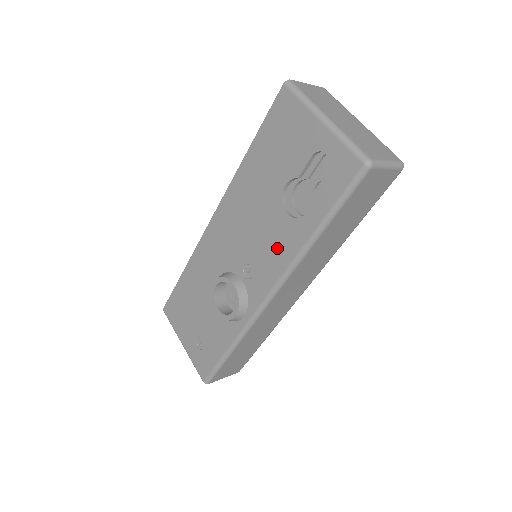
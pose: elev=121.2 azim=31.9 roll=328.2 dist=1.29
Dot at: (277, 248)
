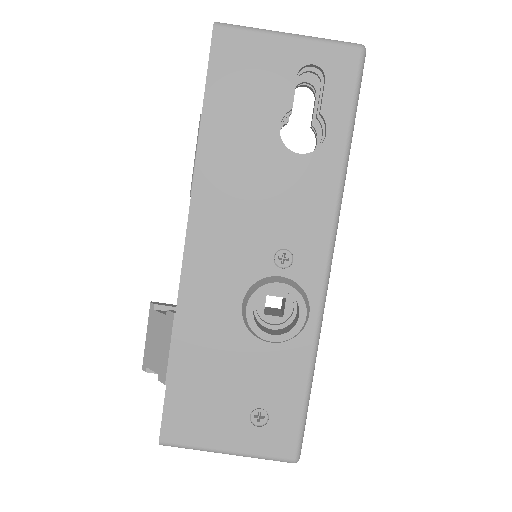
Dot at: (309, 199)
